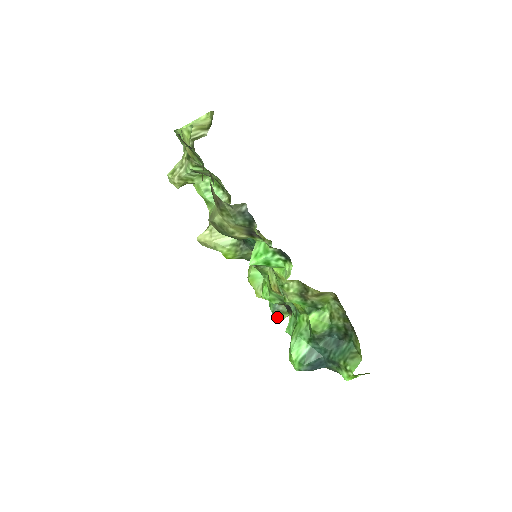
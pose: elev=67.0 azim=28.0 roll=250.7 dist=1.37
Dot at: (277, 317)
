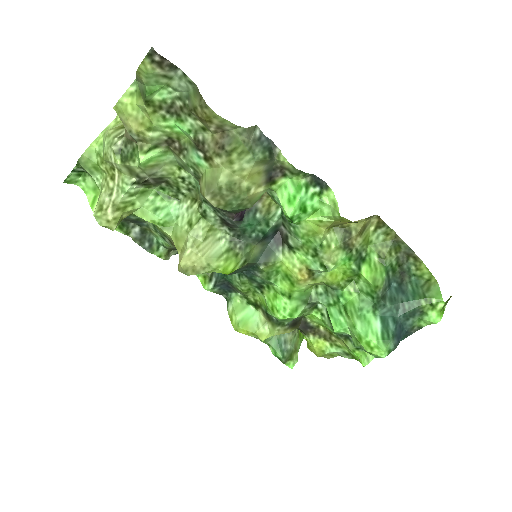
Dot at: (289, 363)
